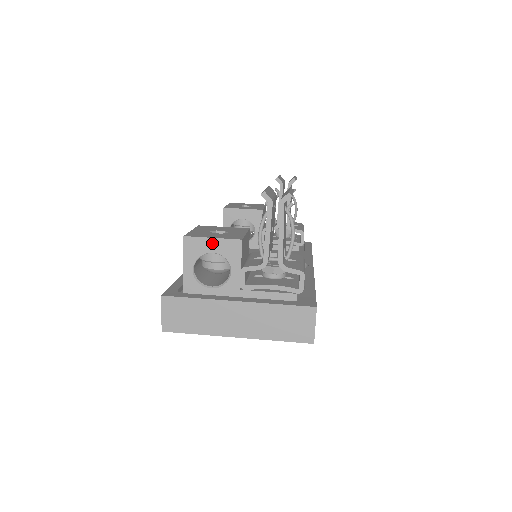
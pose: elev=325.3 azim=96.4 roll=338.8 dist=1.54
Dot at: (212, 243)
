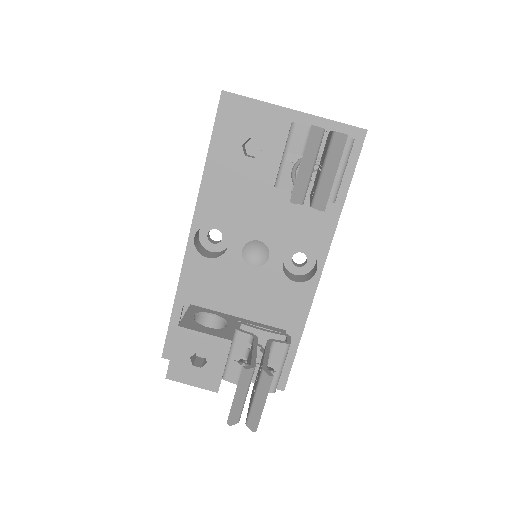
Dot at: (192, 383)
